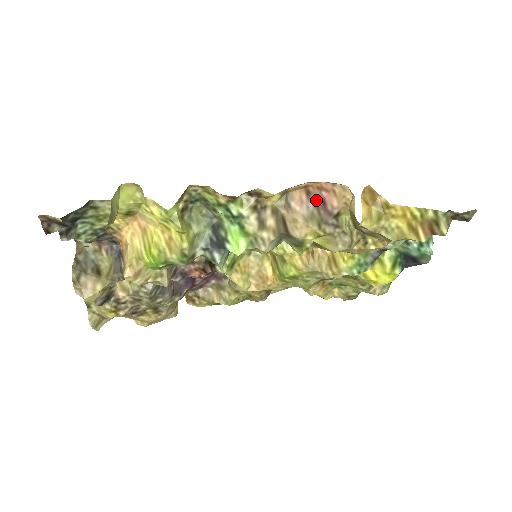
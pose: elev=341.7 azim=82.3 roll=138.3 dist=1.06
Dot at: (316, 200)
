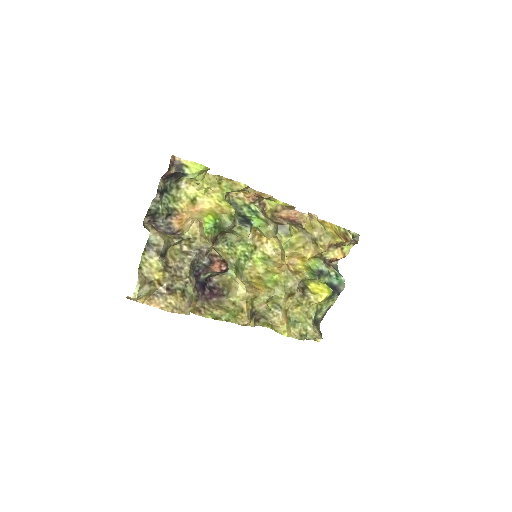
Dot at: (288, 220)
